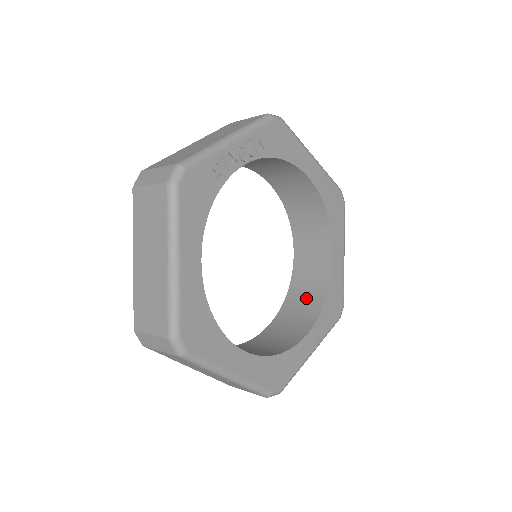
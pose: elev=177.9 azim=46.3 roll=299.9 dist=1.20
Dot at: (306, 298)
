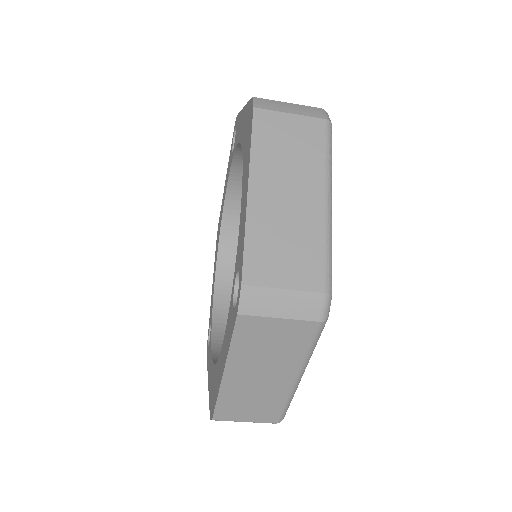
Dot at: occluded
